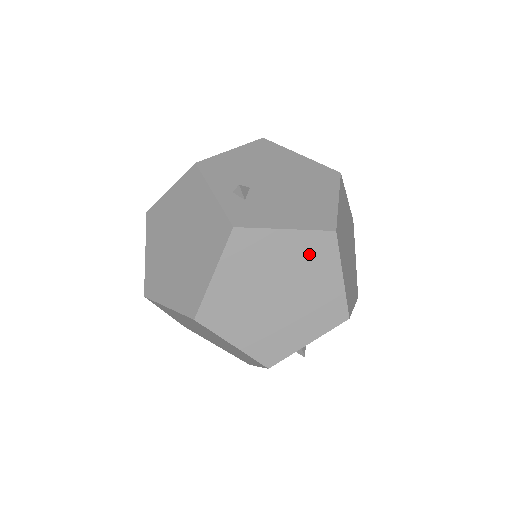
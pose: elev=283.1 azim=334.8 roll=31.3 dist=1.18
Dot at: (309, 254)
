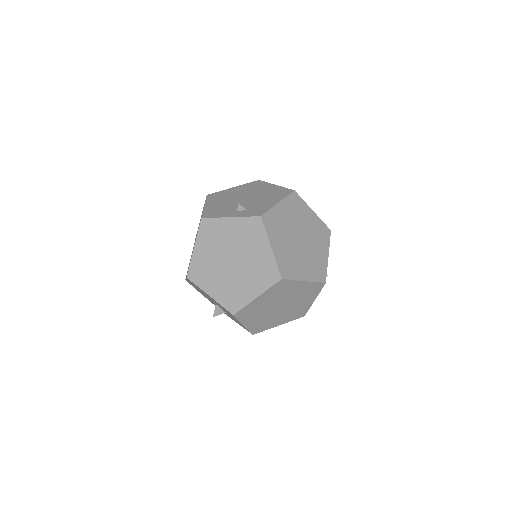
Dot at: (294, 209)
